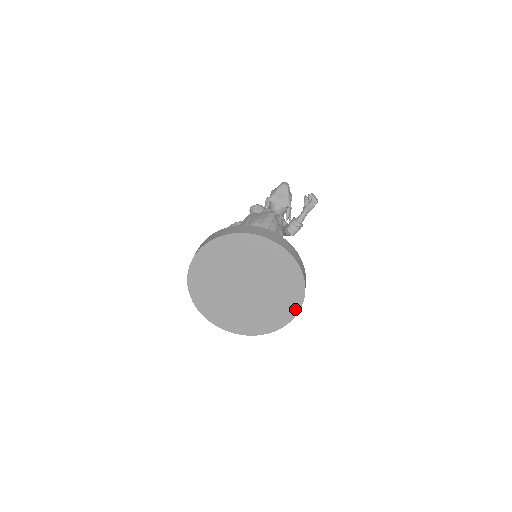
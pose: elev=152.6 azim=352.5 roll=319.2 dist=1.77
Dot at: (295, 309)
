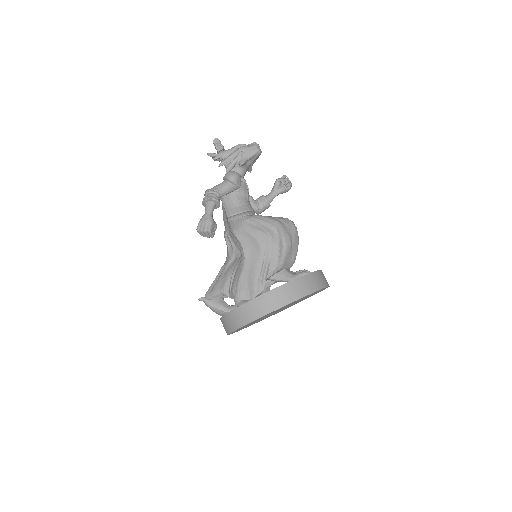
Dot at: occluded
